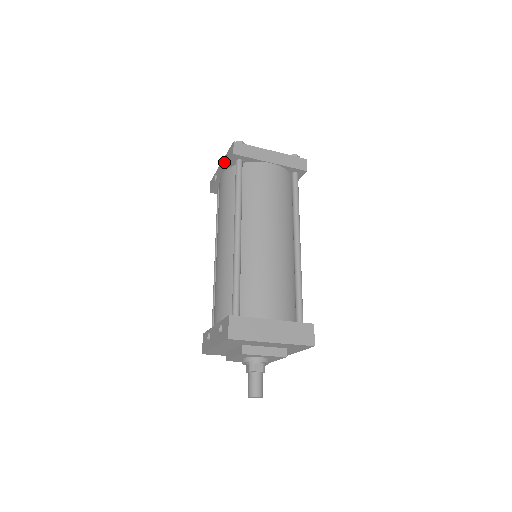
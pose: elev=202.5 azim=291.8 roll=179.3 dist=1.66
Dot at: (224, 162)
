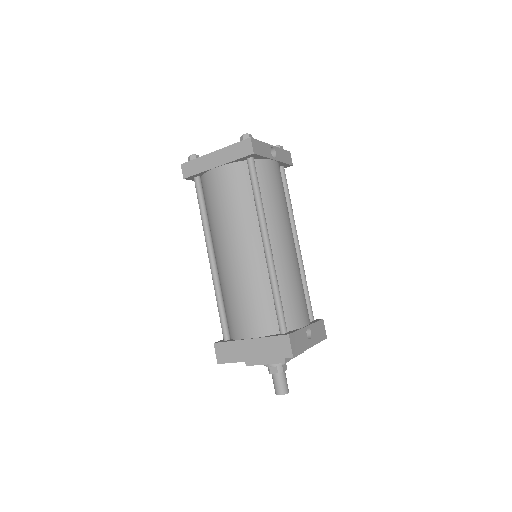
Dot at: occluded
